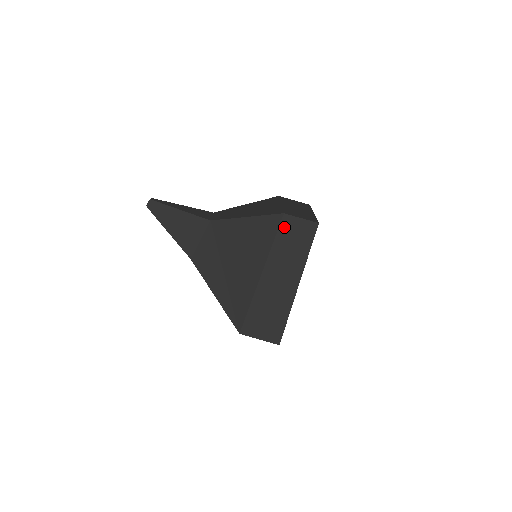
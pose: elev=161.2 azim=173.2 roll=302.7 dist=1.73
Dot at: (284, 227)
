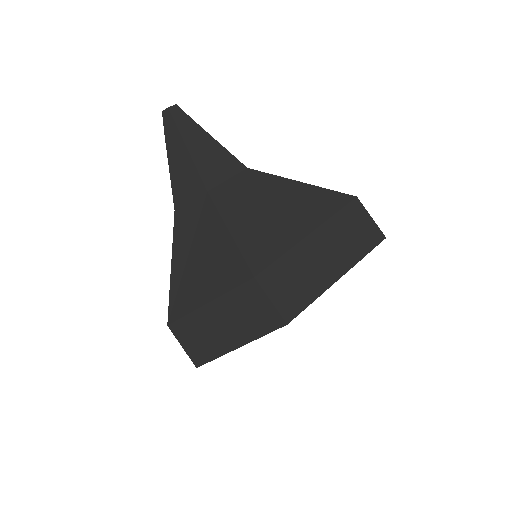
Dot at: (247, 289)
